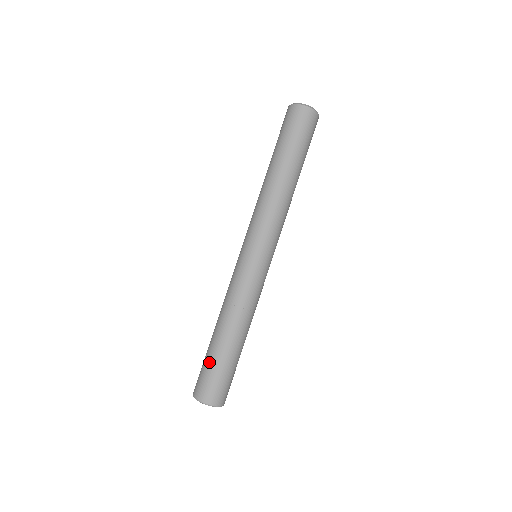
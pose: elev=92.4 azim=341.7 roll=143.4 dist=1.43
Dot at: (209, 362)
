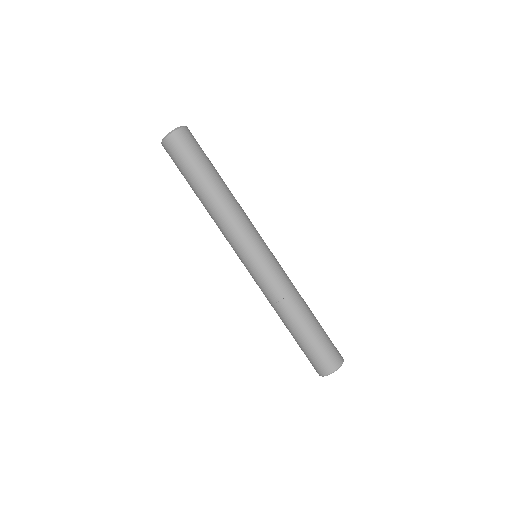
Dot at: (302, 349)
